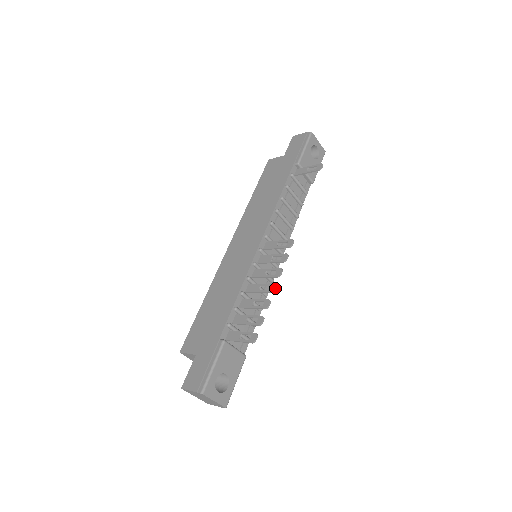
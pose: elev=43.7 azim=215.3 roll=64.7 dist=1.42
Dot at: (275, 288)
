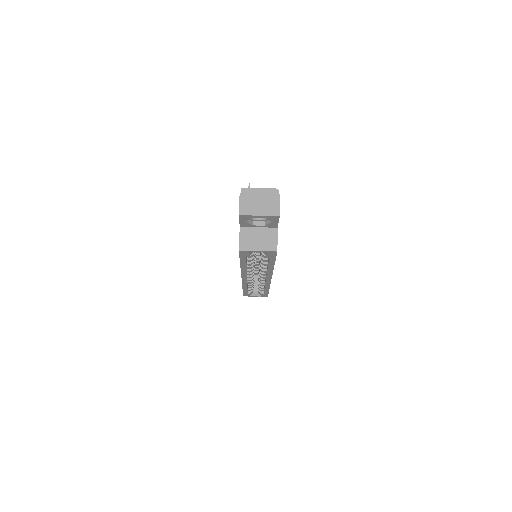
Dot at: occluded
